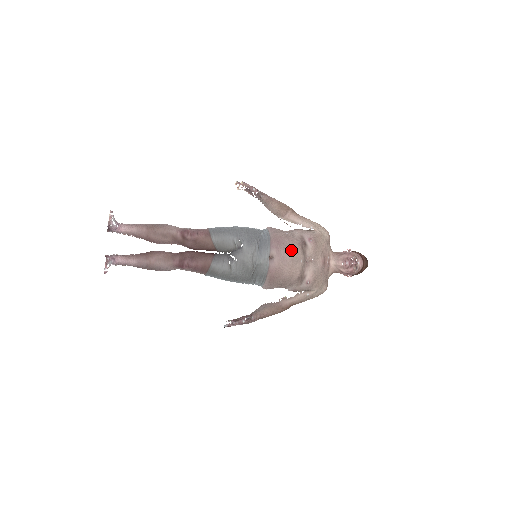
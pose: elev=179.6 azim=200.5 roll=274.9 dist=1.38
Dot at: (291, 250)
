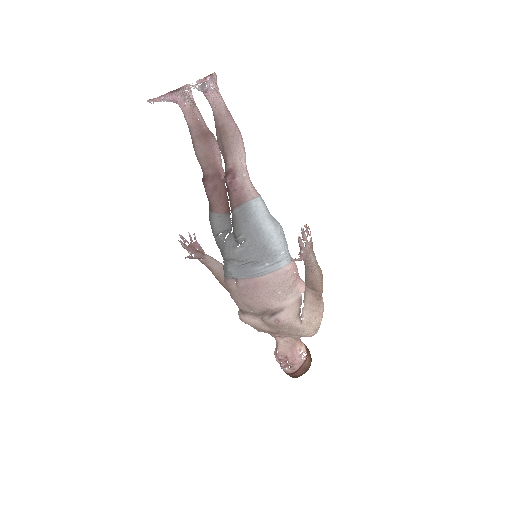
Dot at: (253, 301)
